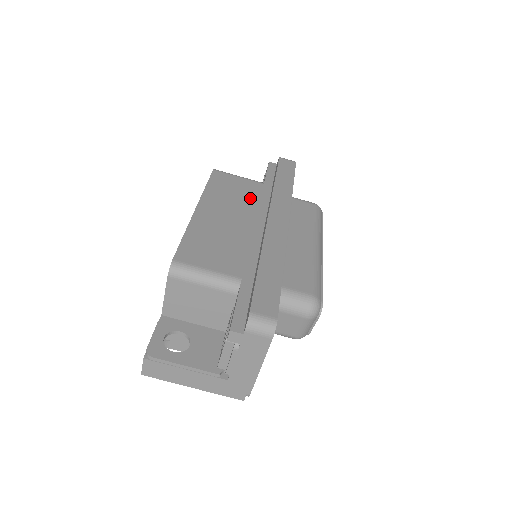
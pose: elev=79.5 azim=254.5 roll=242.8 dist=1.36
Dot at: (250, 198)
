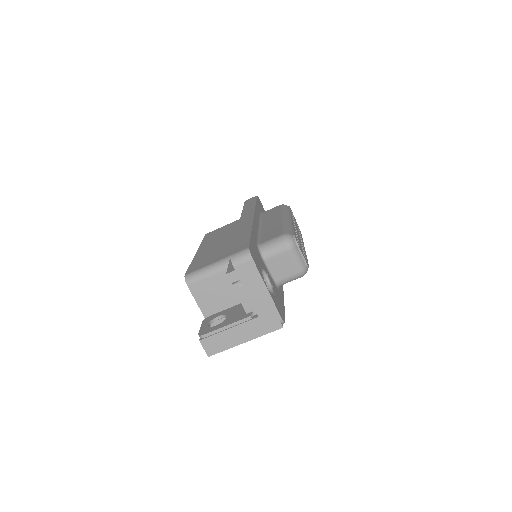
Dot at: (232, 228)
